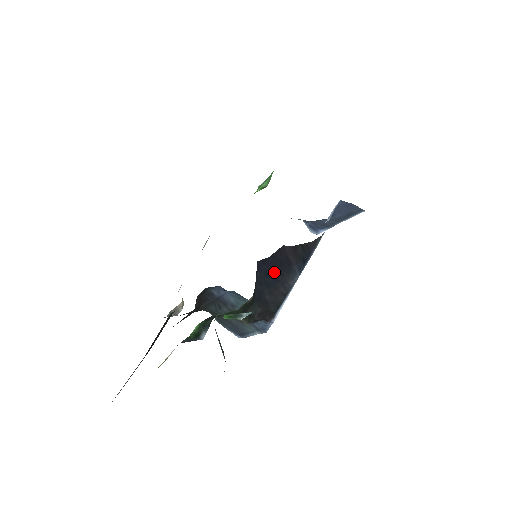
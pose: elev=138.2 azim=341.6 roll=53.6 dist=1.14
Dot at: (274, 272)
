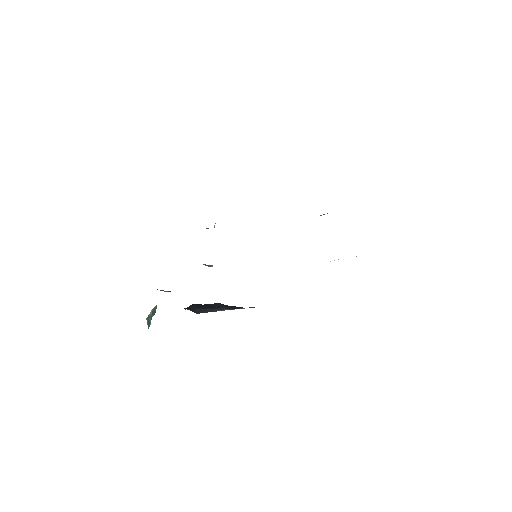
Dot at: (206, 307)
